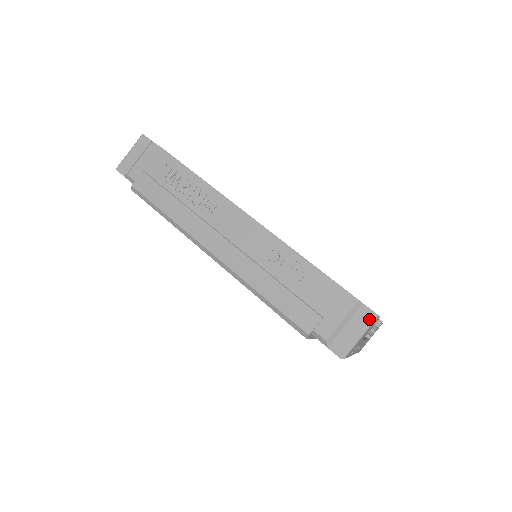
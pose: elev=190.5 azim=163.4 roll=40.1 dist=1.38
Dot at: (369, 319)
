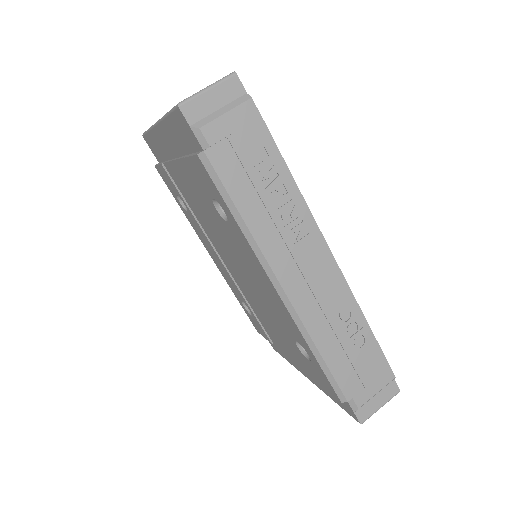
Dot at: (394, 393)
